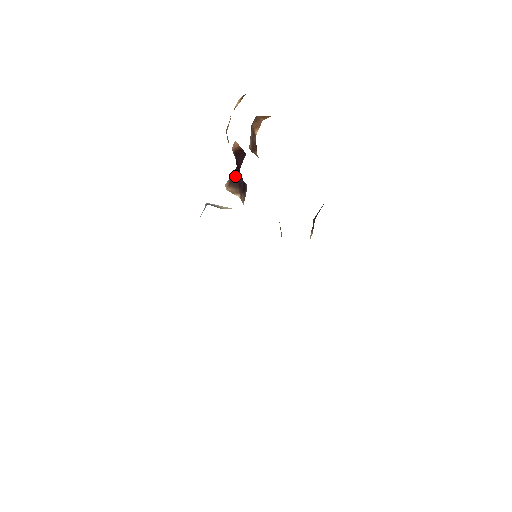
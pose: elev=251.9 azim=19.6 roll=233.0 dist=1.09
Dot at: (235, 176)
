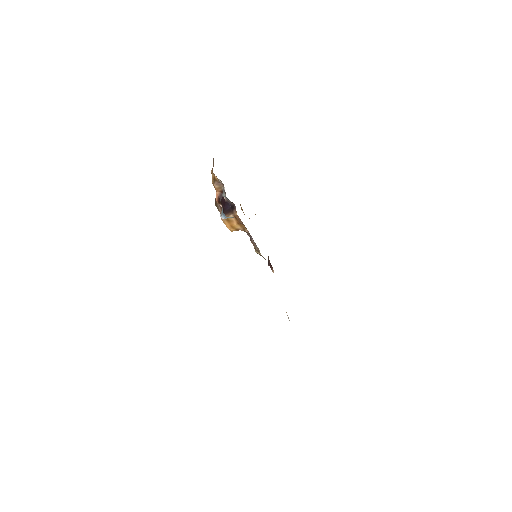
Dot at: (224, 210)
